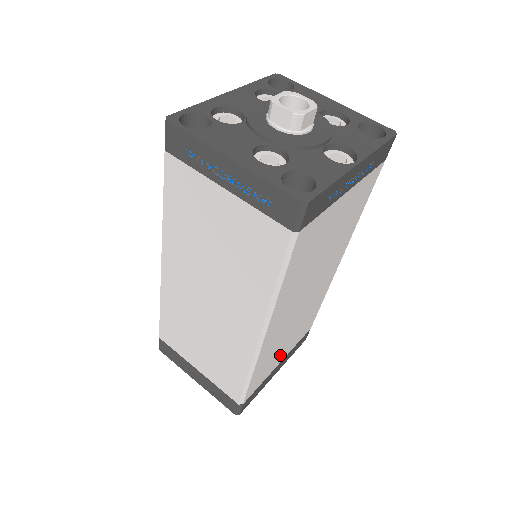
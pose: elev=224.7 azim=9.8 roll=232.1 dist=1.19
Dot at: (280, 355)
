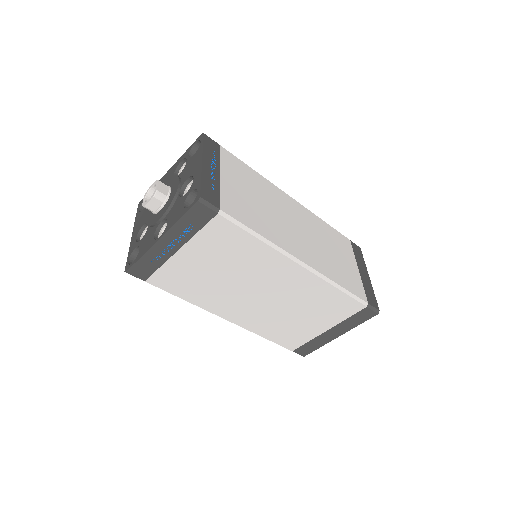
Dot at: (310, 326)
